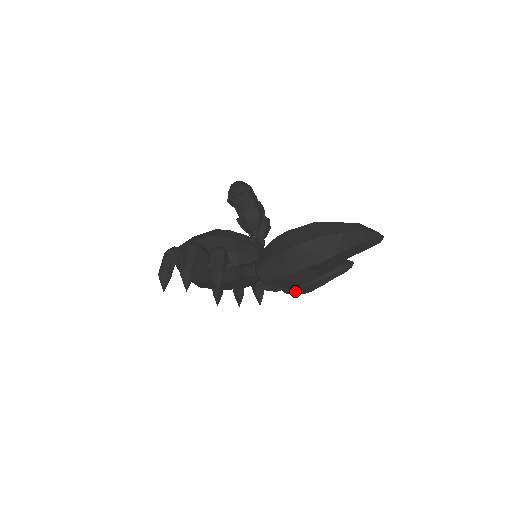
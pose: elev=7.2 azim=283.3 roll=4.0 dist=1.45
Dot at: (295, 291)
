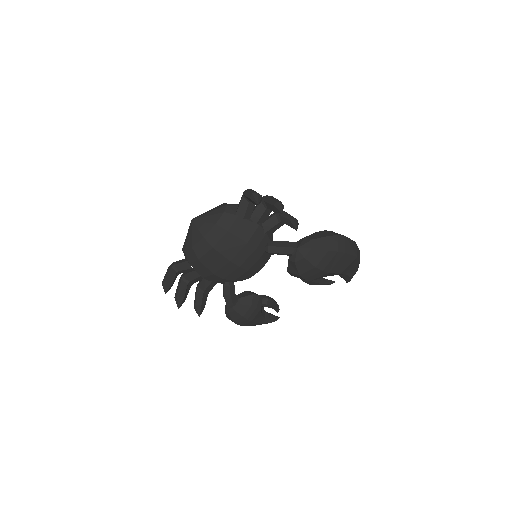
Dot at: (248, 310)
